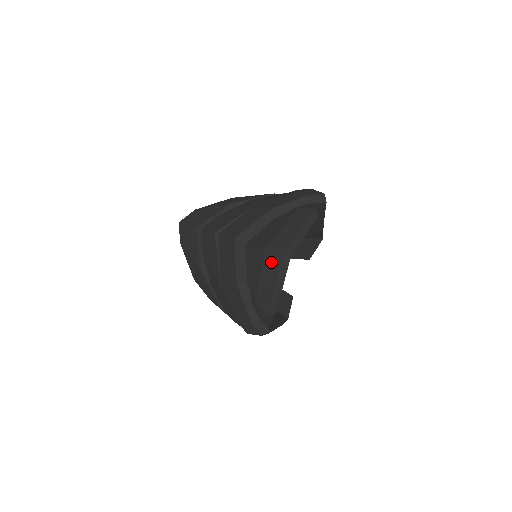
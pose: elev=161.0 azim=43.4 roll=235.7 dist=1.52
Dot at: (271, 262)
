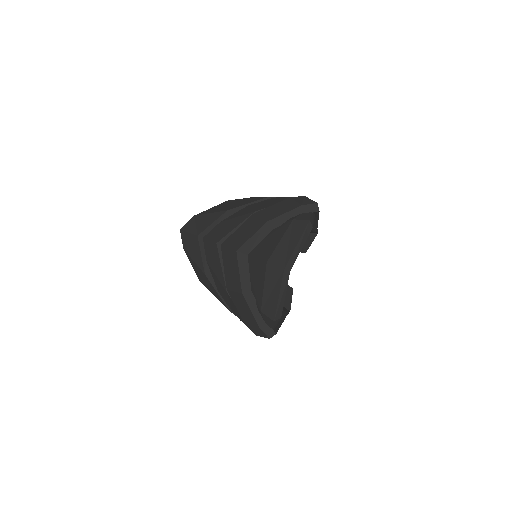
Dot at: (273, 275)
